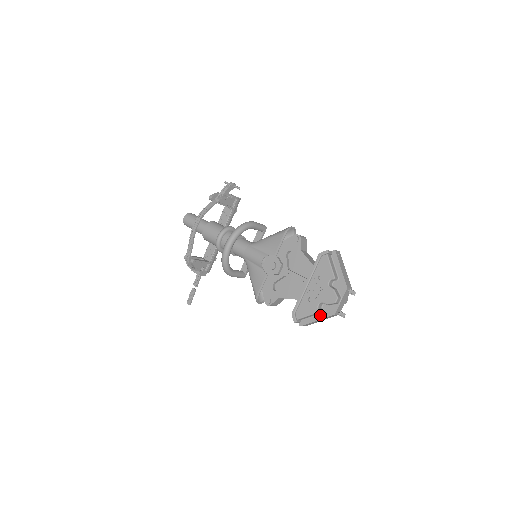
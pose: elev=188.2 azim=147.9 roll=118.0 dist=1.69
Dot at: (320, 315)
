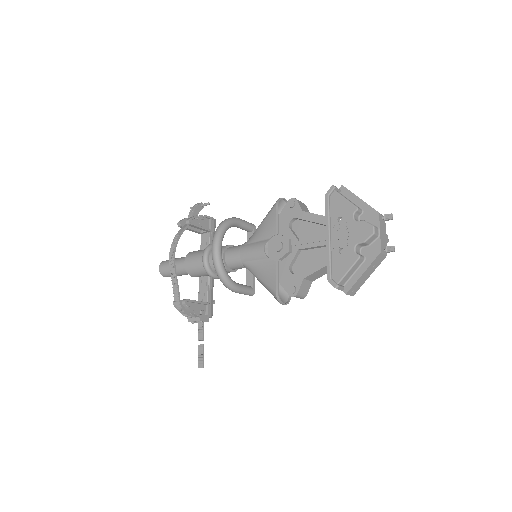
Dot at: (363, 264)
